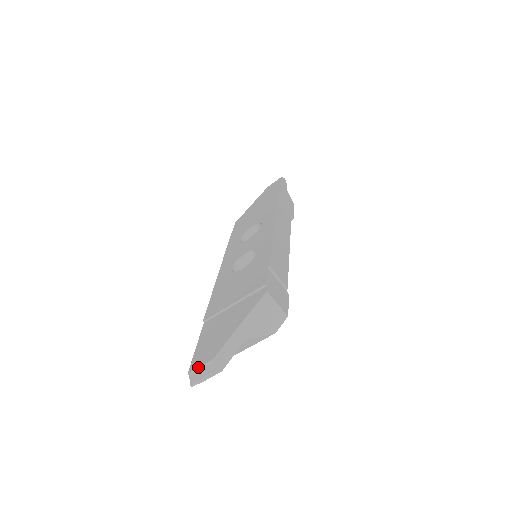
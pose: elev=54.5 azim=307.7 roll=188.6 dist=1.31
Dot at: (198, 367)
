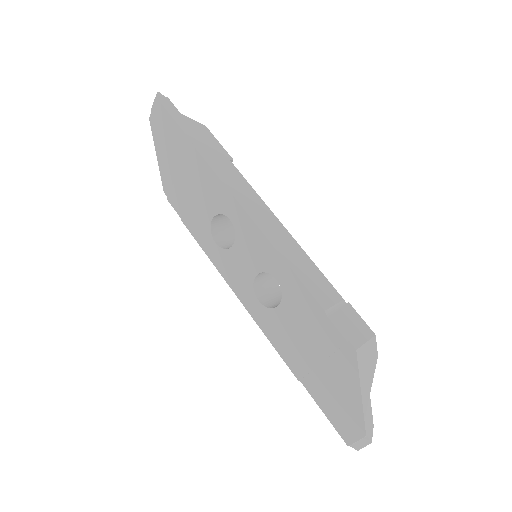
Dot at: (355, 442)
